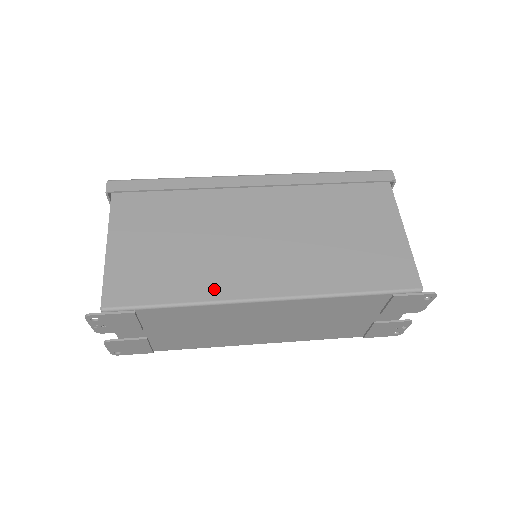
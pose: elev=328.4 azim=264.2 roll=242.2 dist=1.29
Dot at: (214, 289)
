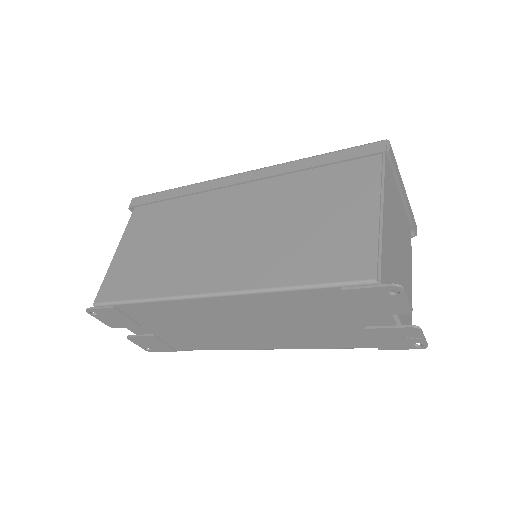
Dot at: (171, 286)
